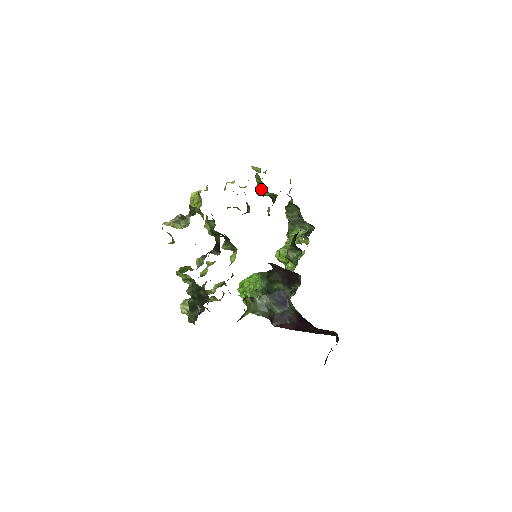
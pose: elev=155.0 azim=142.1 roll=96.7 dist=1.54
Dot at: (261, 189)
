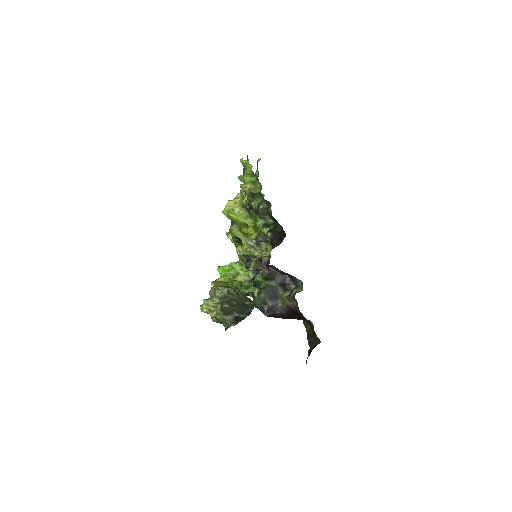
Dot at: occluded
